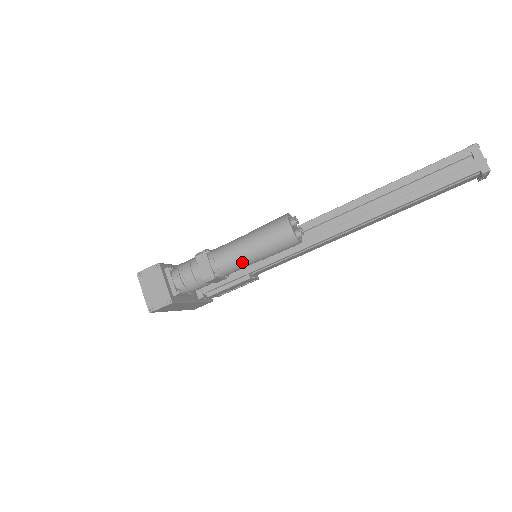
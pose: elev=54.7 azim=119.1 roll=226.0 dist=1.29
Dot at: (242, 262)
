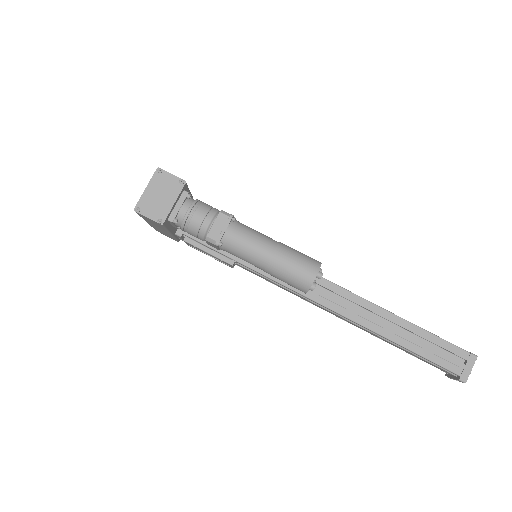
Dot at: (250, 258)
